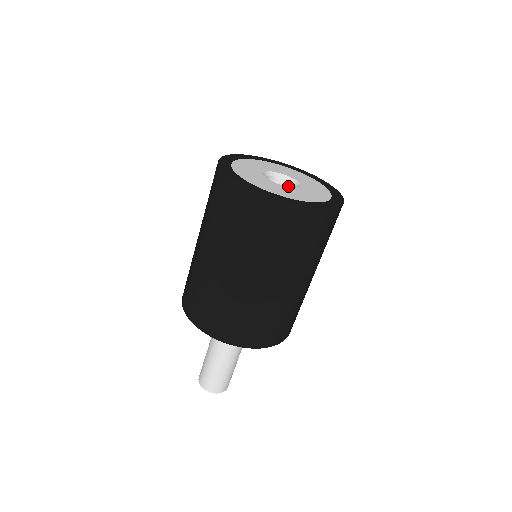
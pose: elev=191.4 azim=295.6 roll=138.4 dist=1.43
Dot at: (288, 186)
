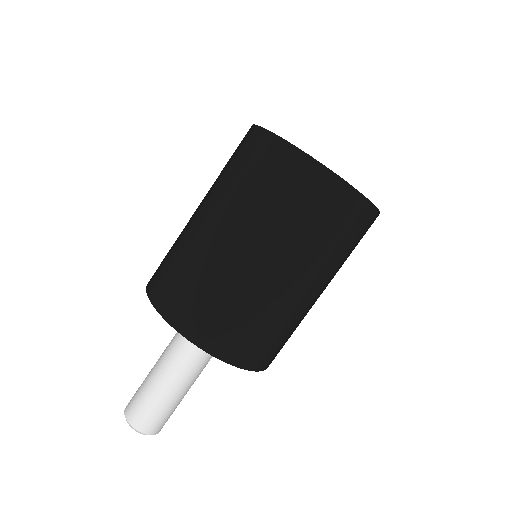
Dot at: occluded
